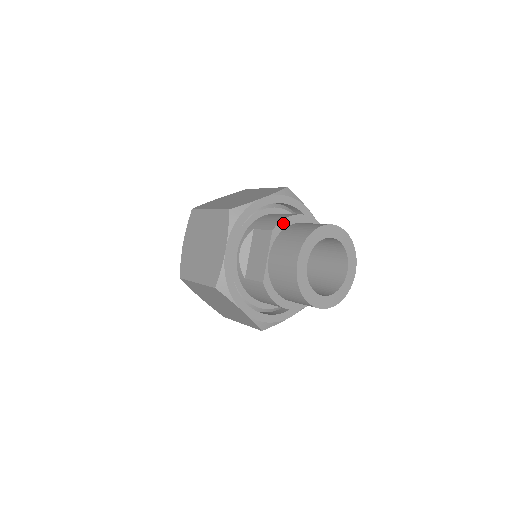
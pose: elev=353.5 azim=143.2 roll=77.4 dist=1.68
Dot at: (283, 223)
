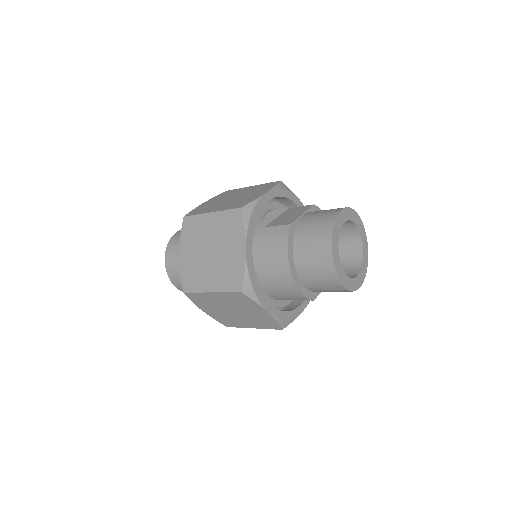
Dot at: occluded
